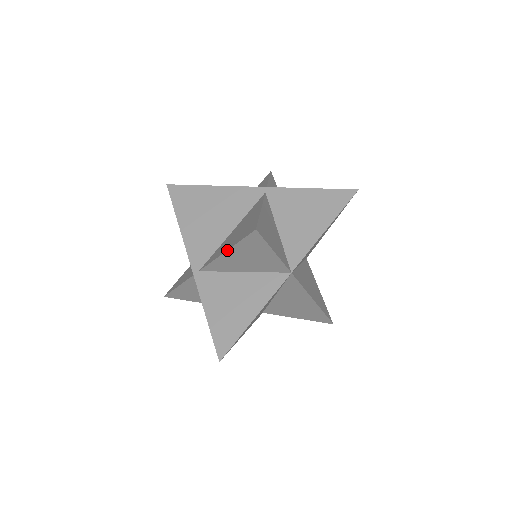
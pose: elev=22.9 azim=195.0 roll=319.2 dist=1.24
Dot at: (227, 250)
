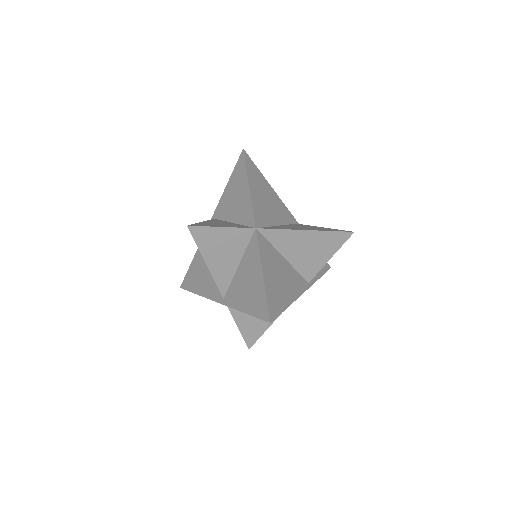
Dot at: occluded
